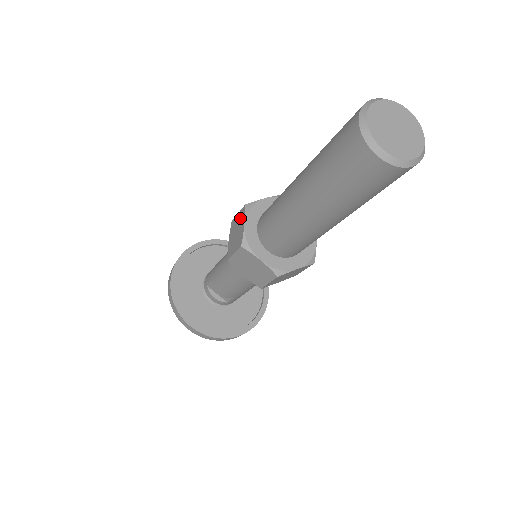
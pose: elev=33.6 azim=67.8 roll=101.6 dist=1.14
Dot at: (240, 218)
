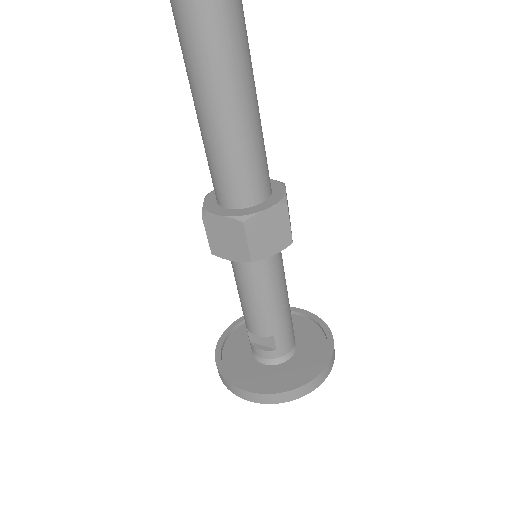
Dot at: occluded
